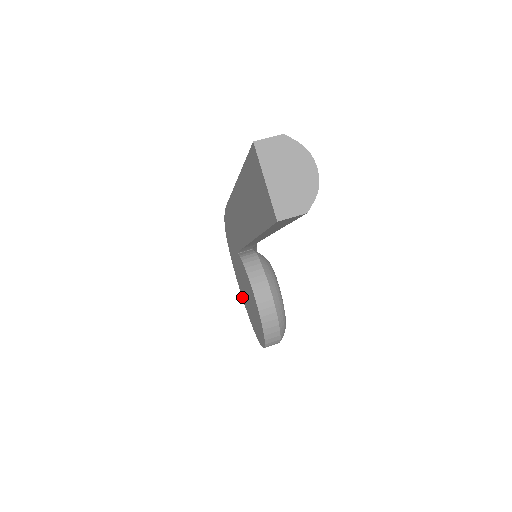
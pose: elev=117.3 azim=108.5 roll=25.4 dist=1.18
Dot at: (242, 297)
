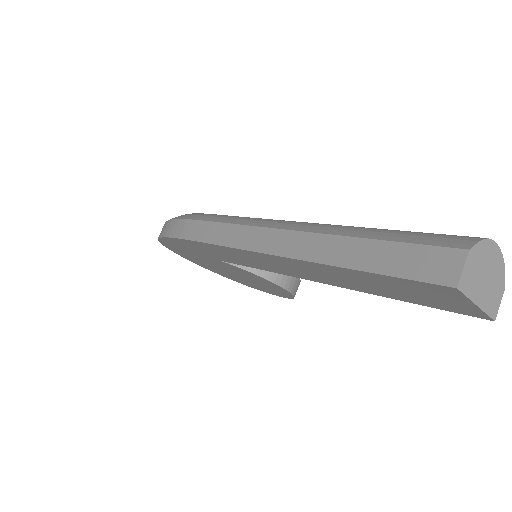
Dot at: occluded
